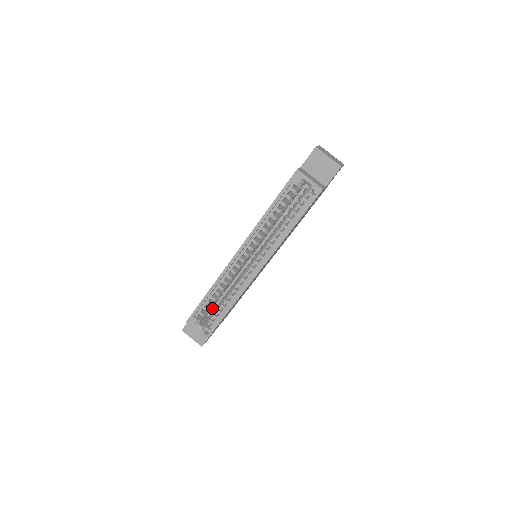
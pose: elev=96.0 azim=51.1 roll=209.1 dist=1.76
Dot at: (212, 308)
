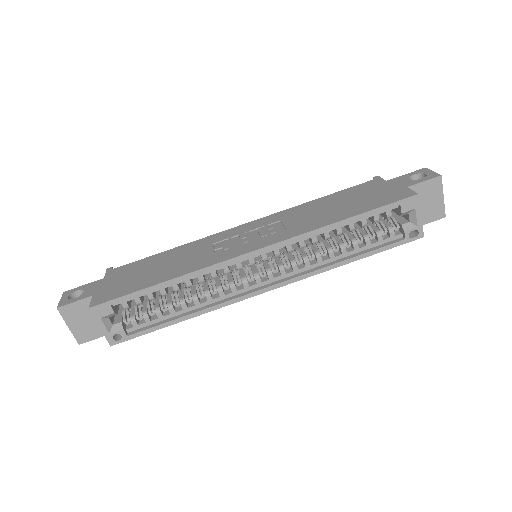
Dot at: occluded
